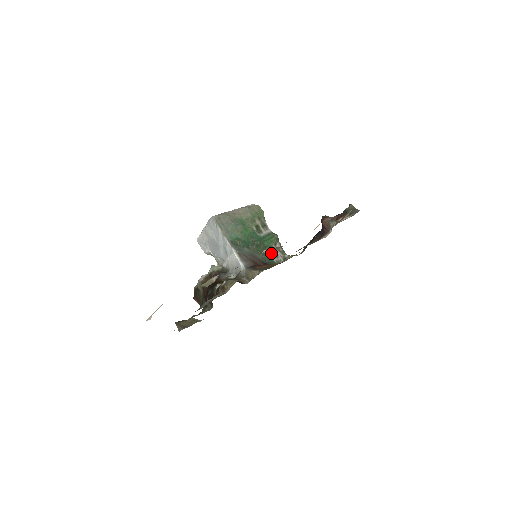
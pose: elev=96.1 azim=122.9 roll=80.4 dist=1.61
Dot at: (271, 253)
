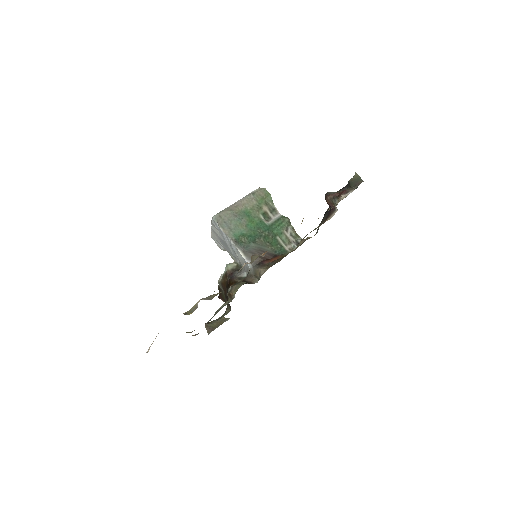
Dot at: (282, 241)
